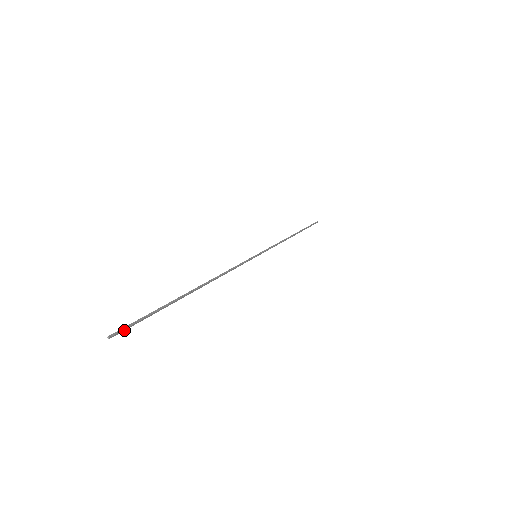
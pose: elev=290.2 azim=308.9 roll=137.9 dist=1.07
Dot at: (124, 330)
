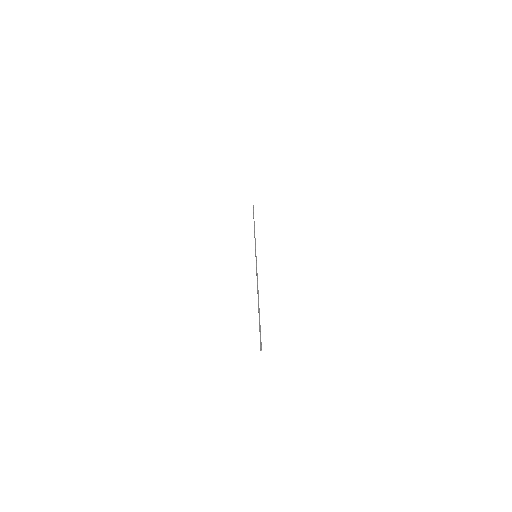
Dot at: (261, 342)
